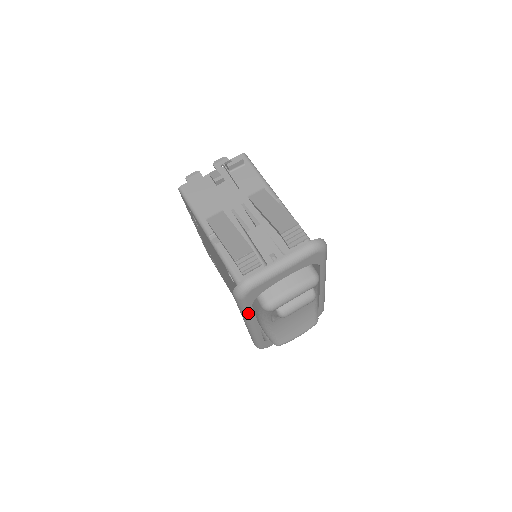
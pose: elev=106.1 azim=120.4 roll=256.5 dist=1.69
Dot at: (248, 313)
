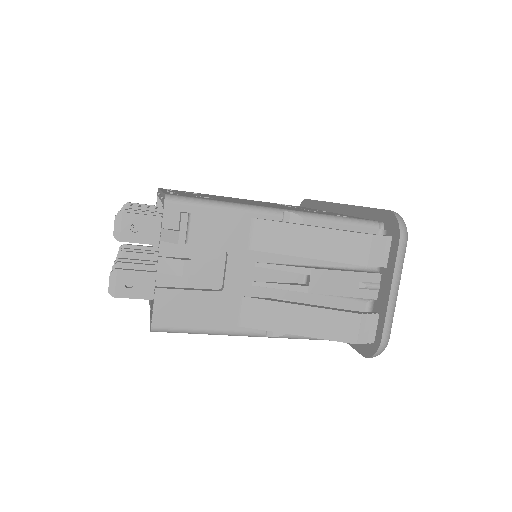
Dot at: occluded
